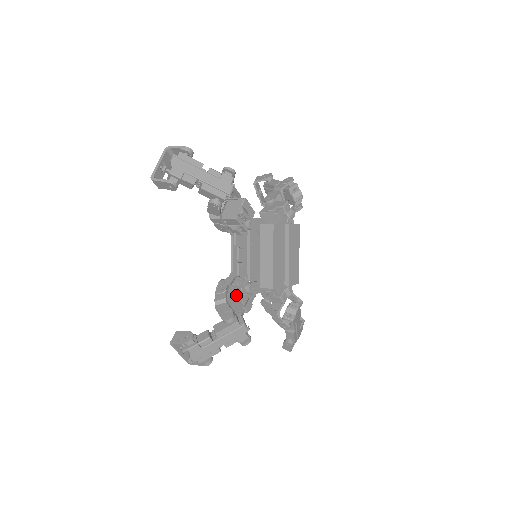
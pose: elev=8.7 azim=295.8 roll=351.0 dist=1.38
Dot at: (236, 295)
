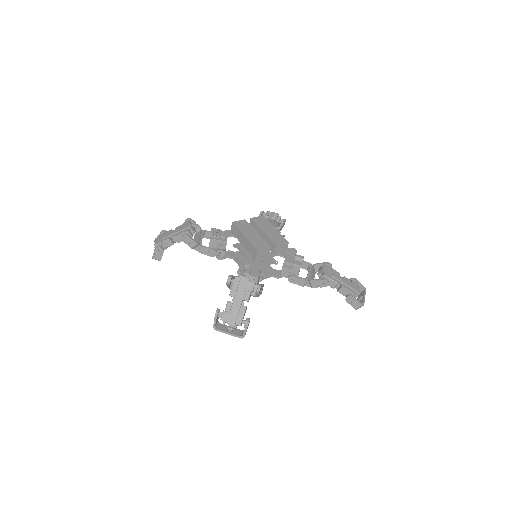
Dot at: (239, 274)
